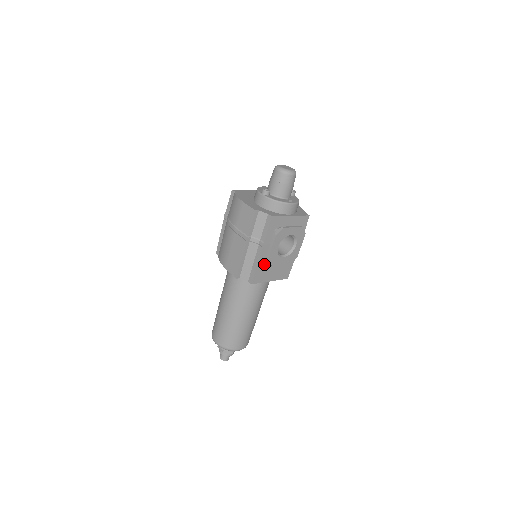
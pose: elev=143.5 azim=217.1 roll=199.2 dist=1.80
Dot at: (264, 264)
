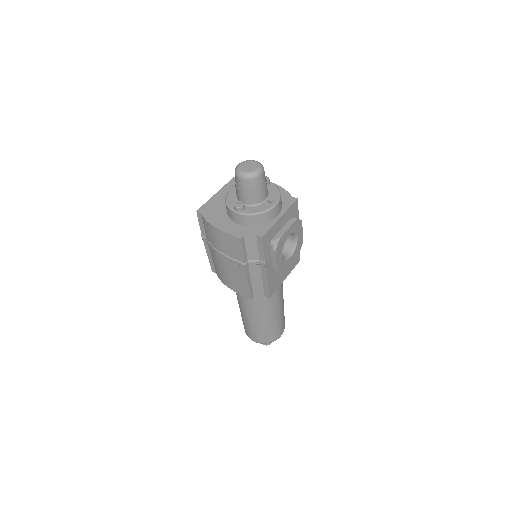
Dot at: (273, 275)
